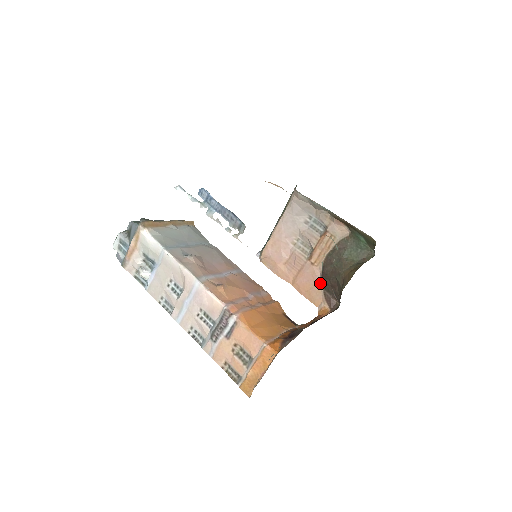
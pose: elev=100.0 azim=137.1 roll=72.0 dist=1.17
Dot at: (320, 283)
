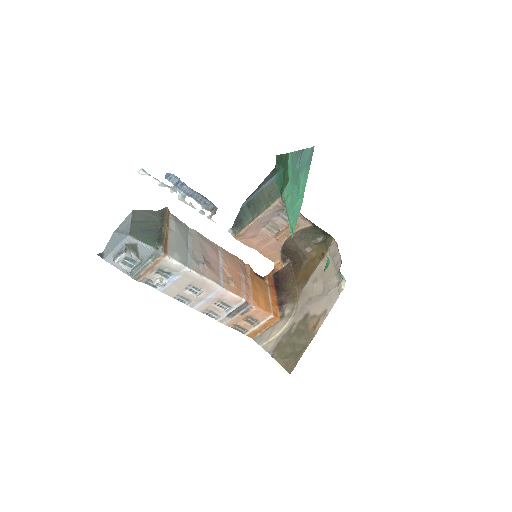
Dot at: (280, 250)
